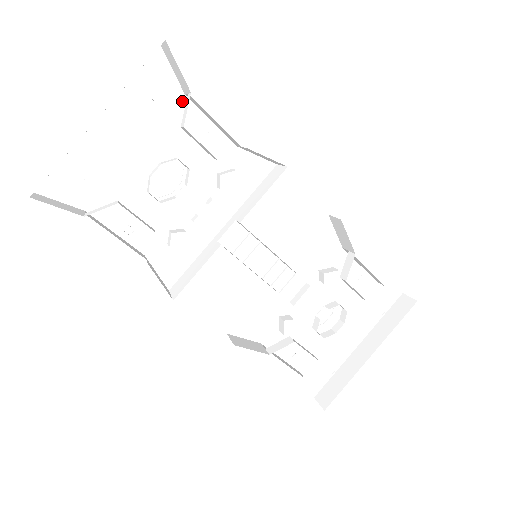
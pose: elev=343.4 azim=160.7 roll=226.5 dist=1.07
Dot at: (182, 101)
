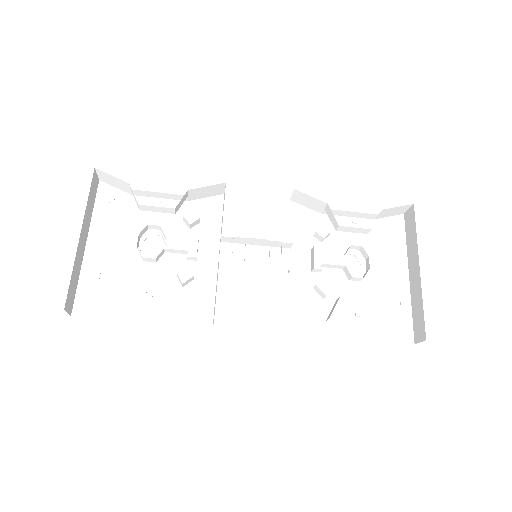
Dot at: (133, 200)
